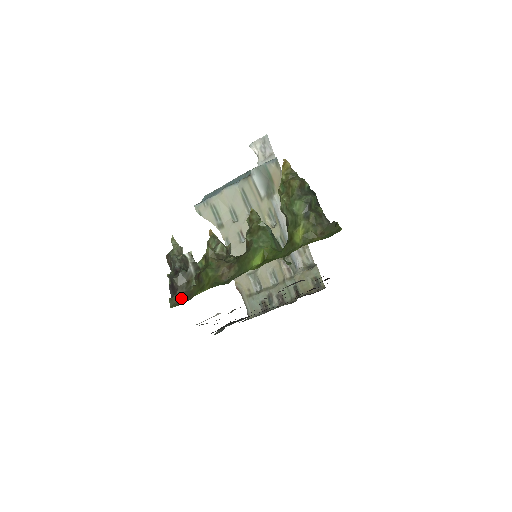
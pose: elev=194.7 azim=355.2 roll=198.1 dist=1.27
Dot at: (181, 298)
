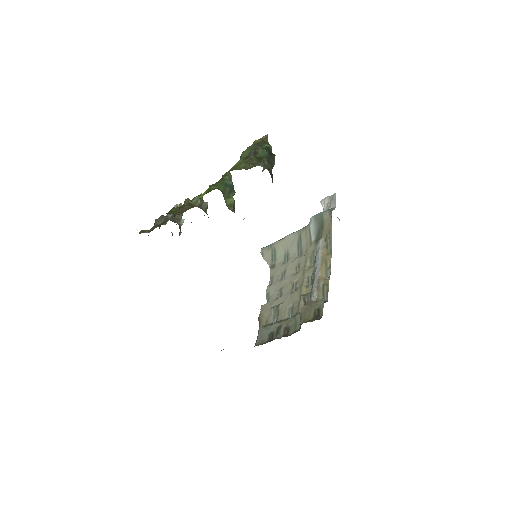
Dot at: (150, 231)
